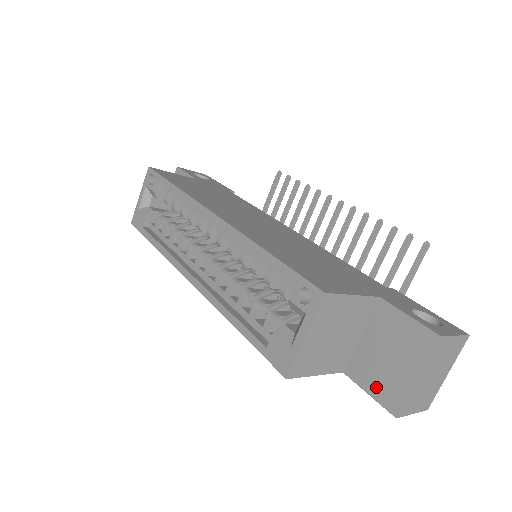
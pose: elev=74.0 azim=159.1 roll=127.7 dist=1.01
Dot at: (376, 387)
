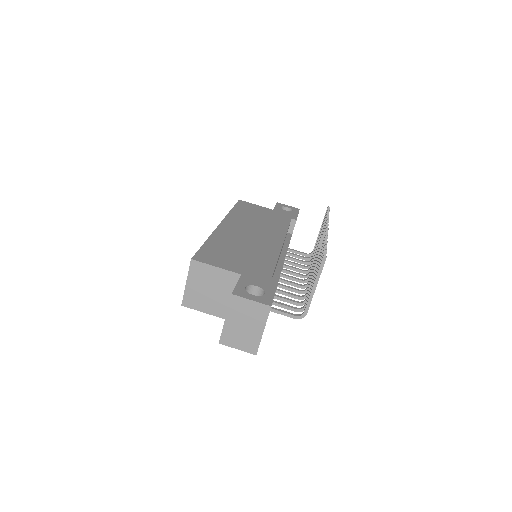
Dot at: occluded
